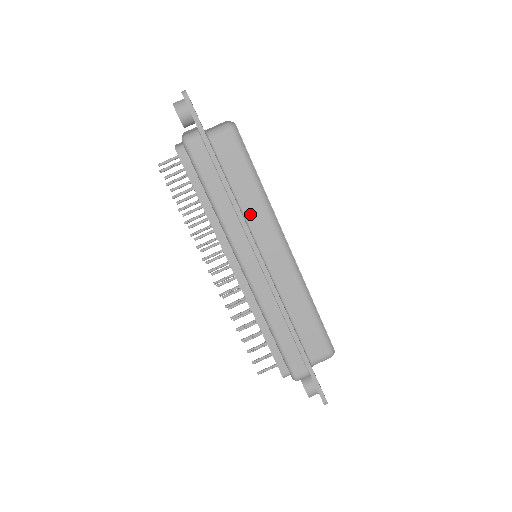
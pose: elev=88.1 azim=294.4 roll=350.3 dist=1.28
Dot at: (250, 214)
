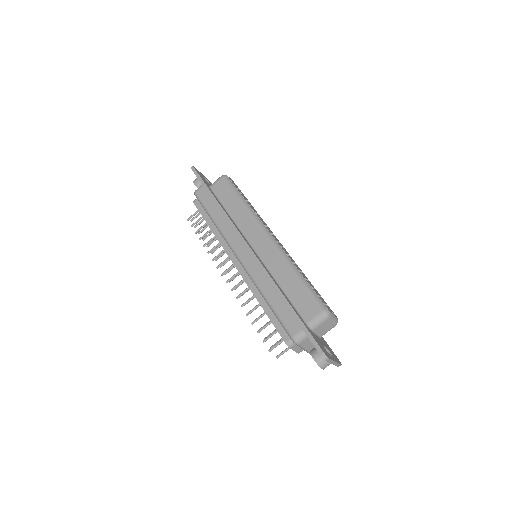
Dot at: (240, 222)
